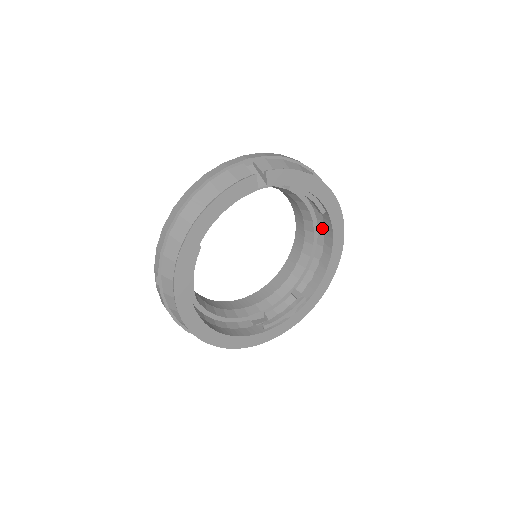
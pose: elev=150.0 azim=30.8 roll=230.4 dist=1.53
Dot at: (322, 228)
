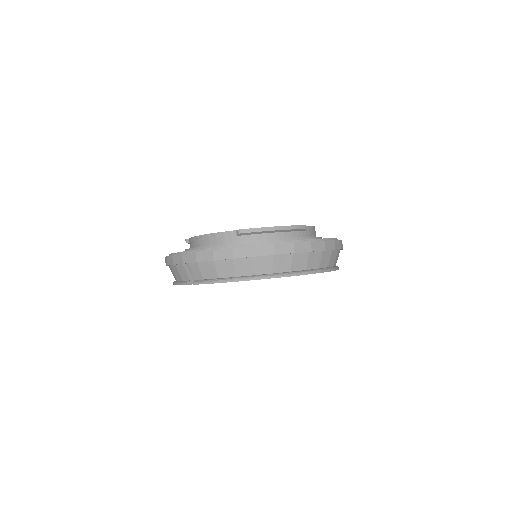
Dot at: occluded
